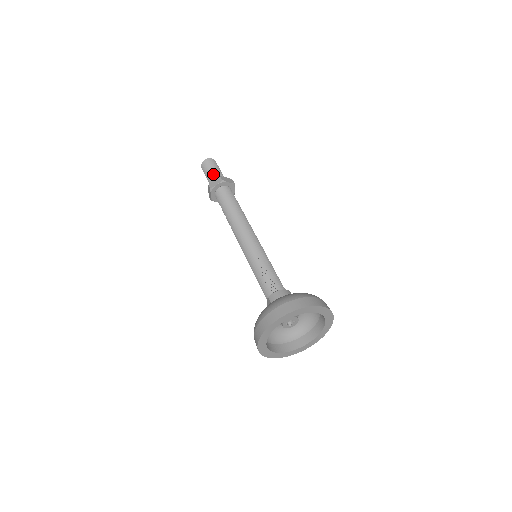
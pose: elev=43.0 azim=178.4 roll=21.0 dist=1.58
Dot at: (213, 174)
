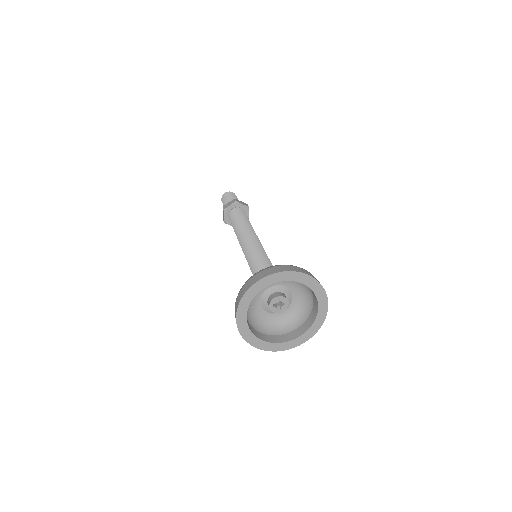
Dot at: occluded
